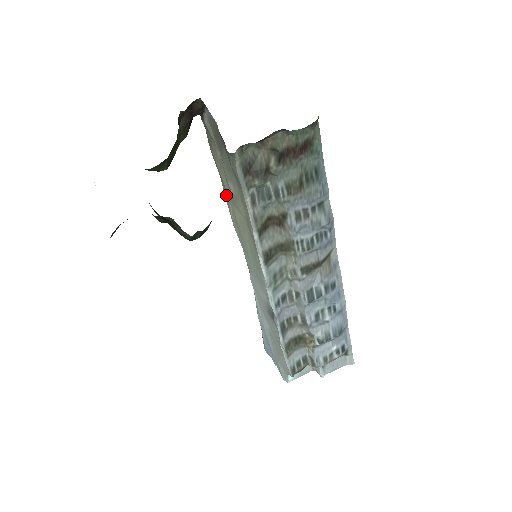
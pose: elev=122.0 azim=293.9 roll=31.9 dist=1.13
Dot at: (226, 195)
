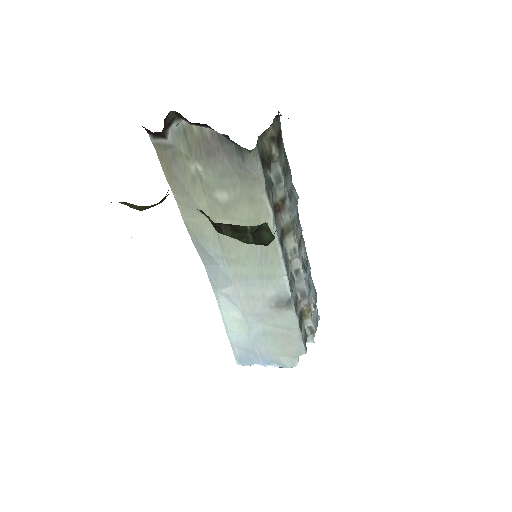
Dot at: (191, 216)
